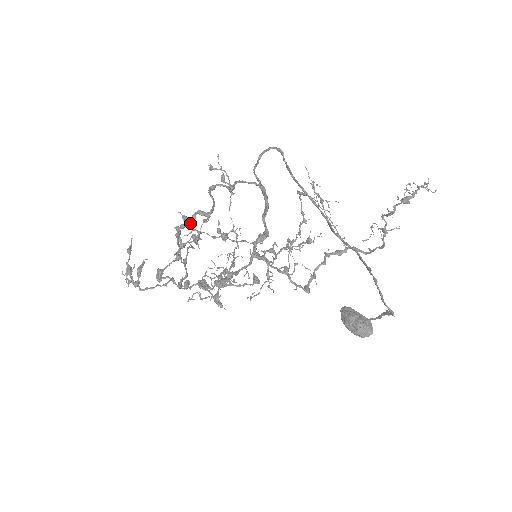
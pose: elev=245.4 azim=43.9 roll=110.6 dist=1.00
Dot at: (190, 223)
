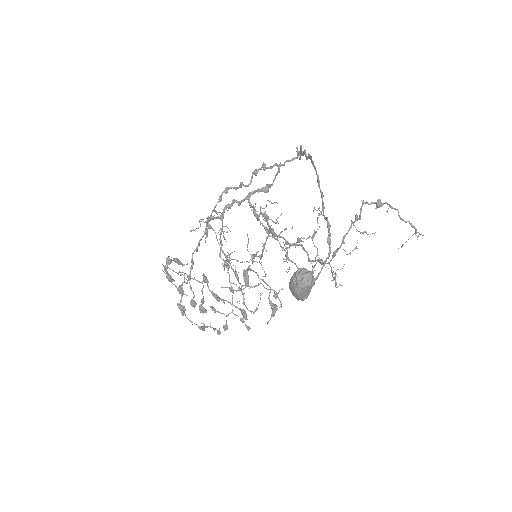
Dot at: (232, 187)
